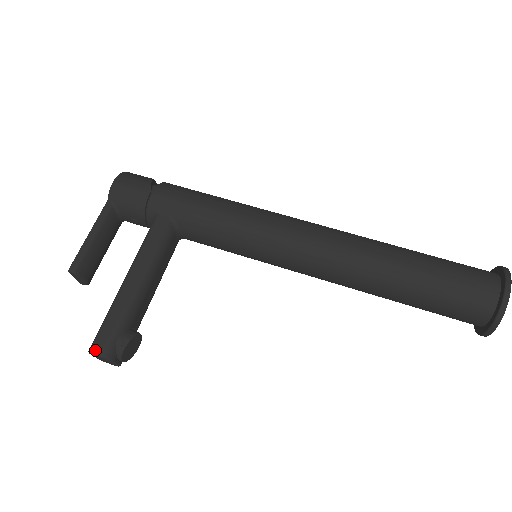
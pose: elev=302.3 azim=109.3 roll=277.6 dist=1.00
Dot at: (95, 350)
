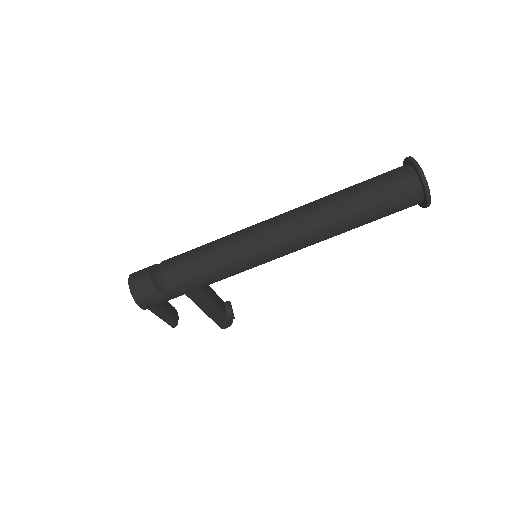
Dot at: (225, 328)
